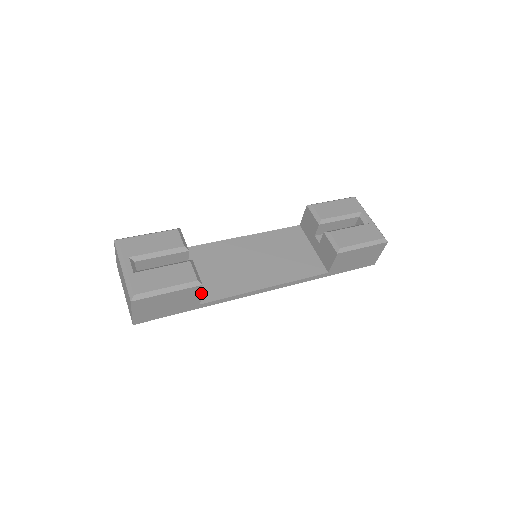
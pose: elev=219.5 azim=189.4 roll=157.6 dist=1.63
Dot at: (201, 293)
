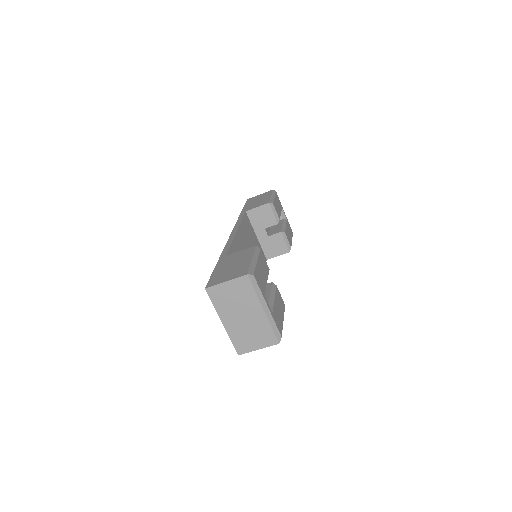
Dot at: occluded
